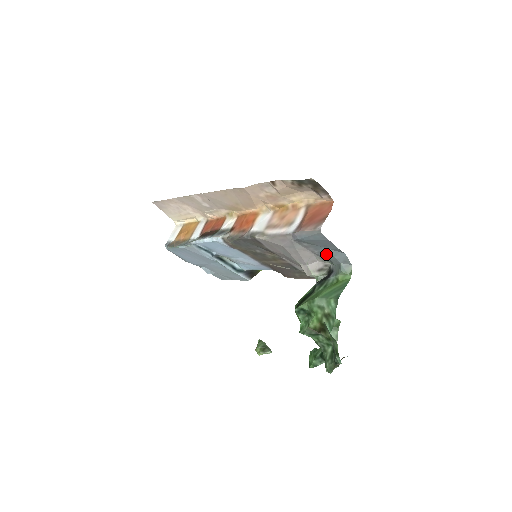
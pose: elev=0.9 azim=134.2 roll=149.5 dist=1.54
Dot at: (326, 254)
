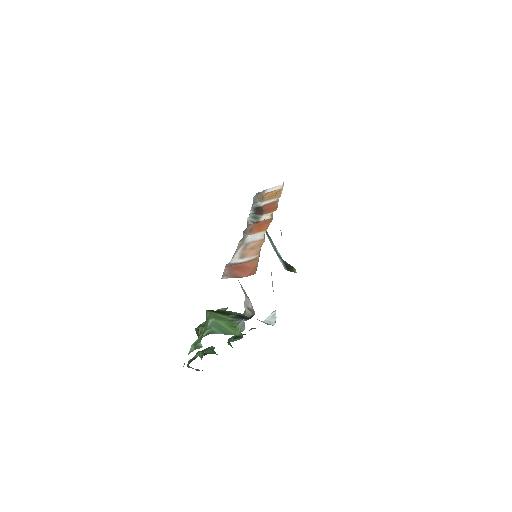
Dot at: occluded
